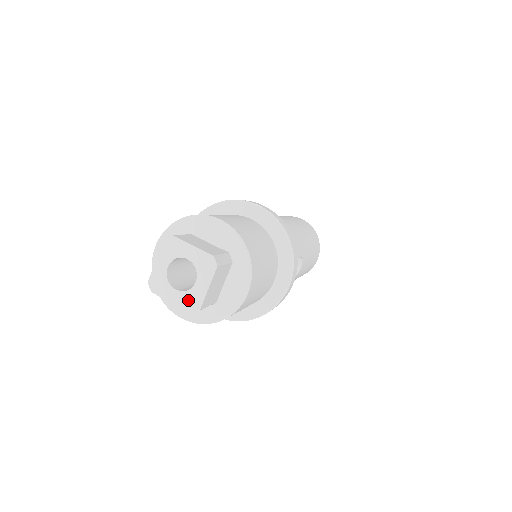
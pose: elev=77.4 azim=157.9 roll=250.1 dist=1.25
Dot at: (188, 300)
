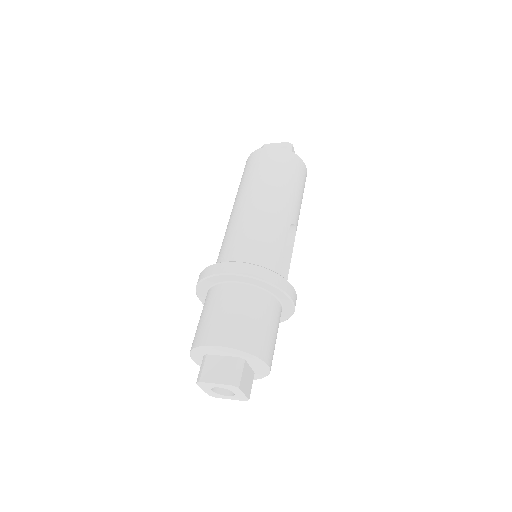
Dot at: (238, 398)
